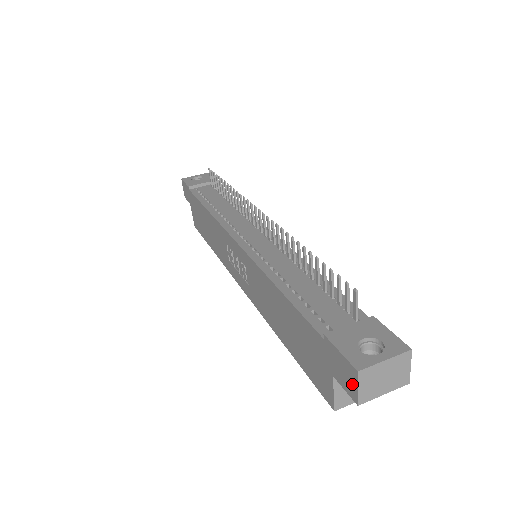
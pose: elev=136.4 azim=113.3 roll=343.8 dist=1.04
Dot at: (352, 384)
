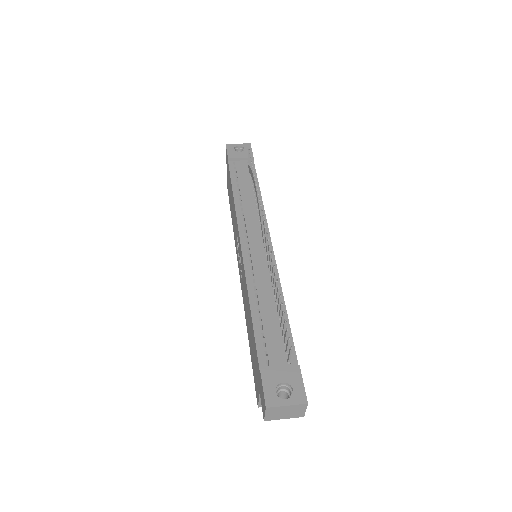
Dot at: (264, 409)
